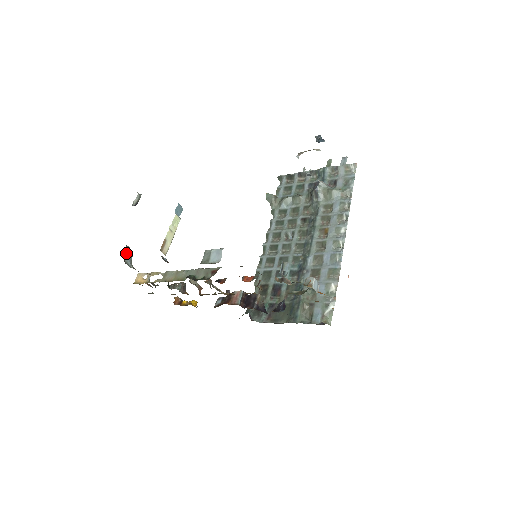
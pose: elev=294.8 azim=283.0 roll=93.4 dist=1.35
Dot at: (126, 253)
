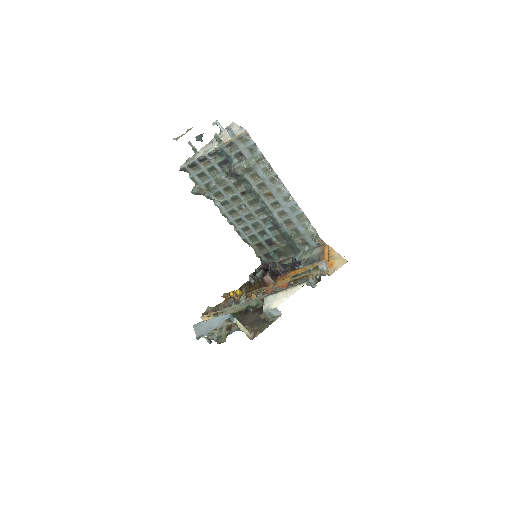
Dot at: occluded
